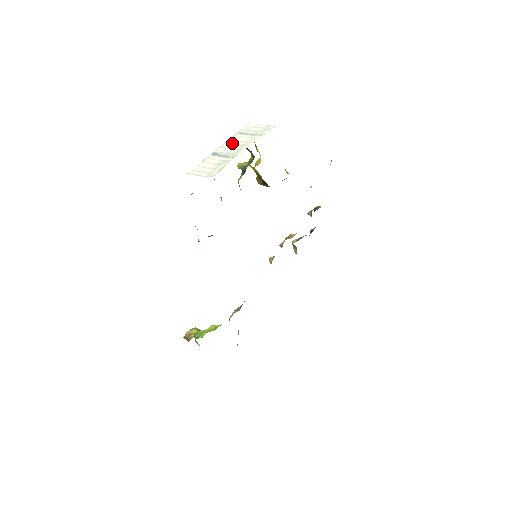
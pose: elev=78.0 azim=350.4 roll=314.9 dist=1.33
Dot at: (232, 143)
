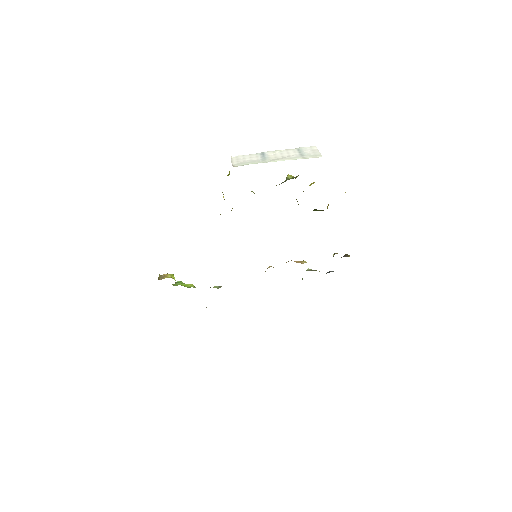
Dot at: (283, 153)
